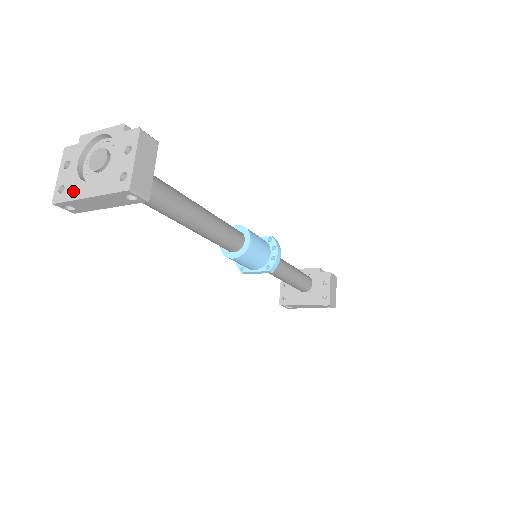
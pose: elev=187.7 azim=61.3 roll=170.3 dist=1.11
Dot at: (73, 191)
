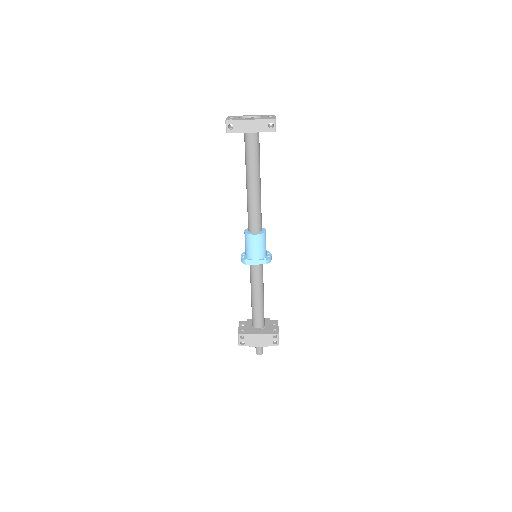
Dot at: (240, 119)
